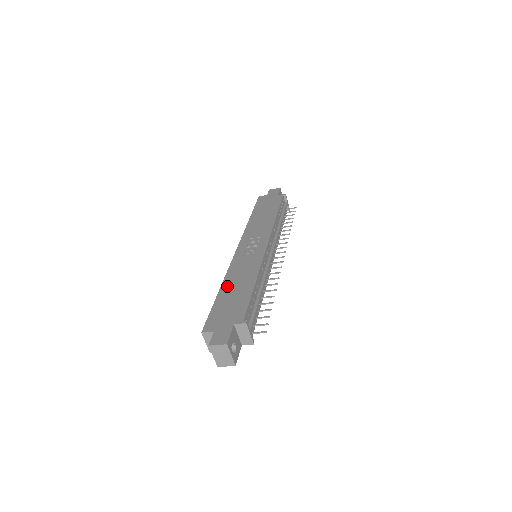
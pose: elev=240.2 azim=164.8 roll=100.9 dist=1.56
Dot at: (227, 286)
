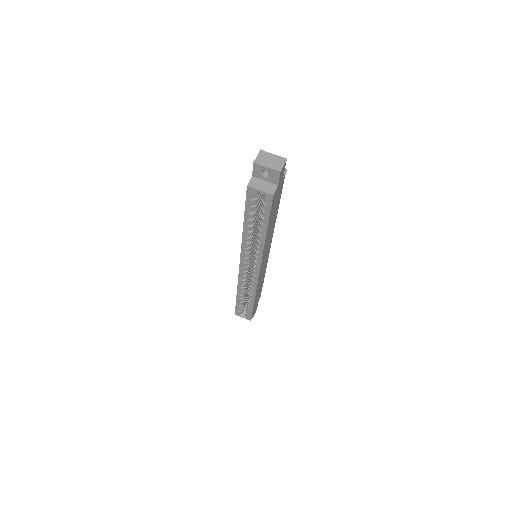
Dot at: occluded
